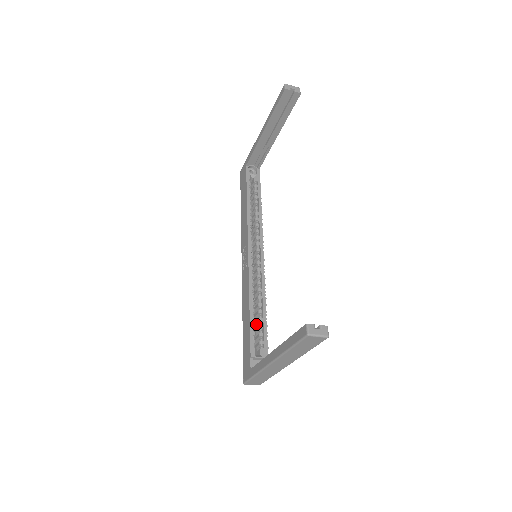
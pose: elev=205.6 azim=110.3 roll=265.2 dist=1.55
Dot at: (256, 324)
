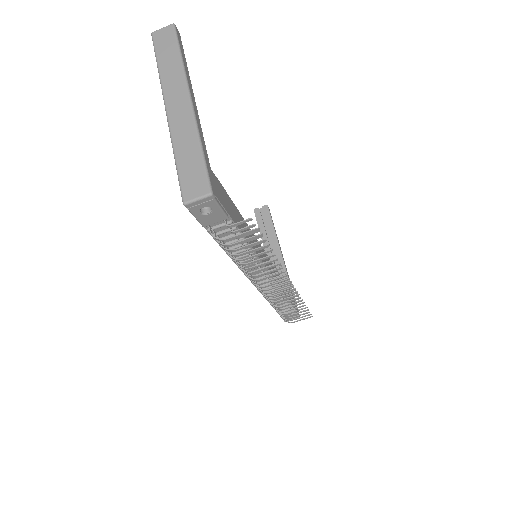
Dot at: occluded
